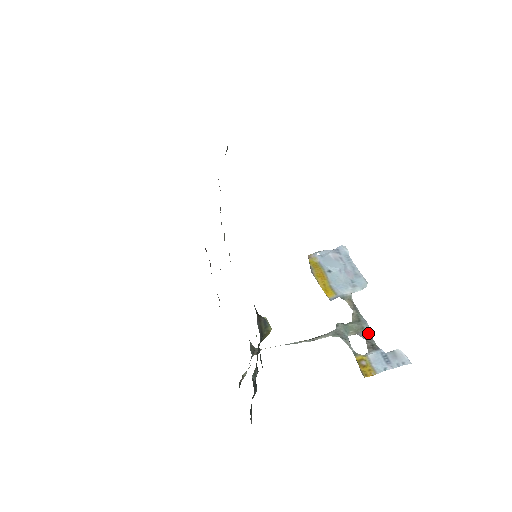
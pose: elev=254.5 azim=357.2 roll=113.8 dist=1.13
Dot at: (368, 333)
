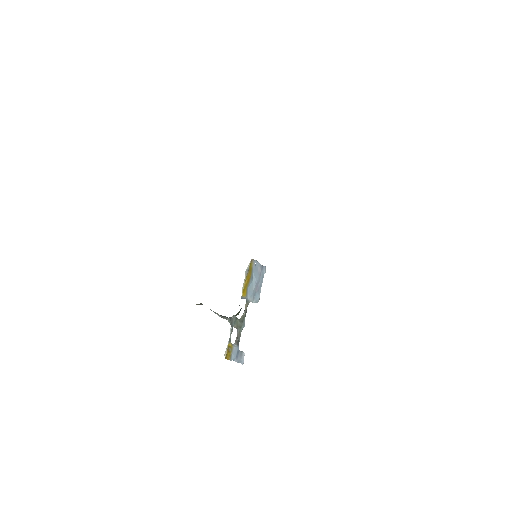
Dot at: occluded
